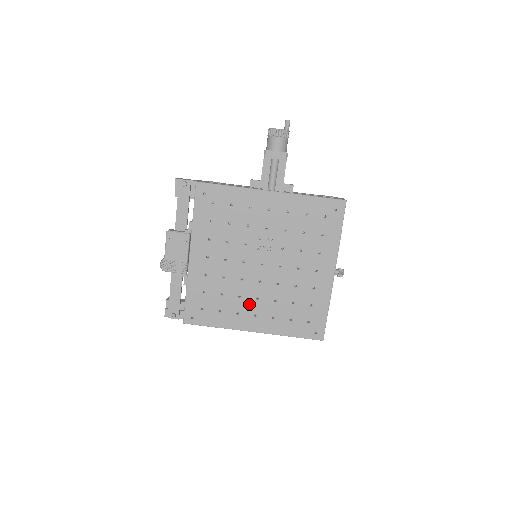
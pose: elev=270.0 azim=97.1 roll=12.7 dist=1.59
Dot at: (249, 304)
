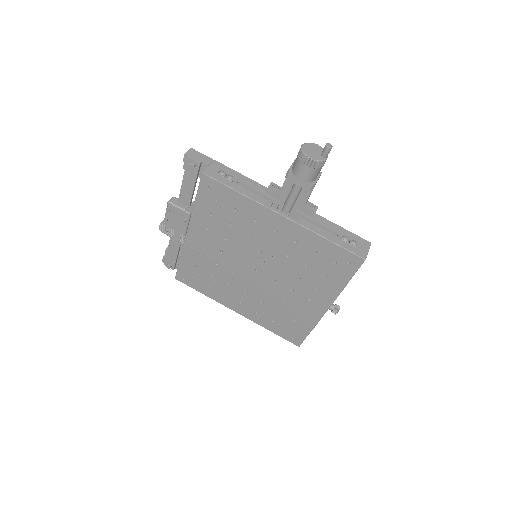
Dot at: (237, 293)
